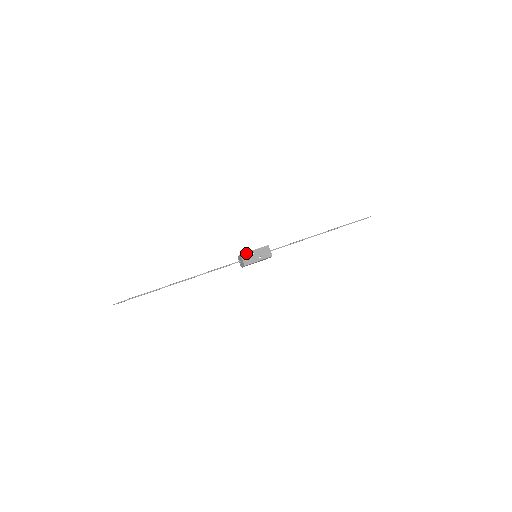
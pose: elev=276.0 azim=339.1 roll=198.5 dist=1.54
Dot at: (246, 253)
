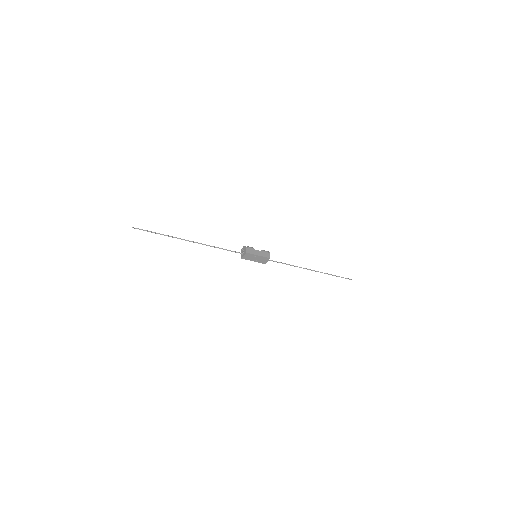
Dot at: (251, 254)
